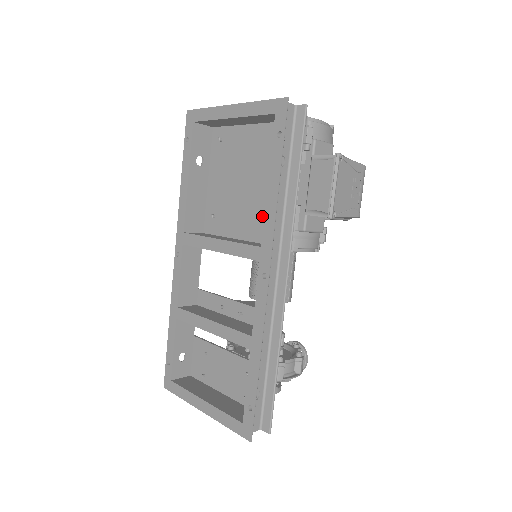
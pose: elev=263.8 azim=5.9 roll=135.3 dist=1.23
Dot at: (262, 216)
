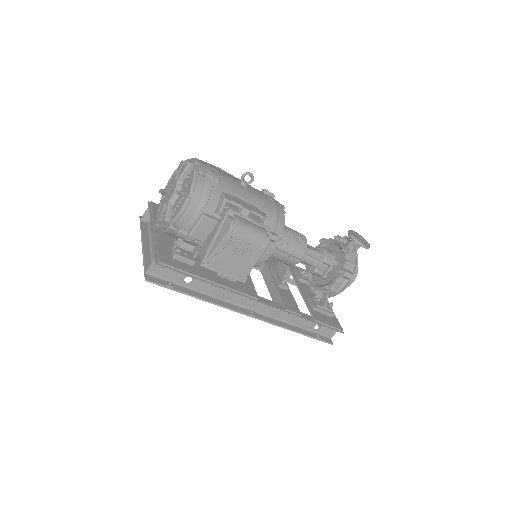
Dot at: occluded
